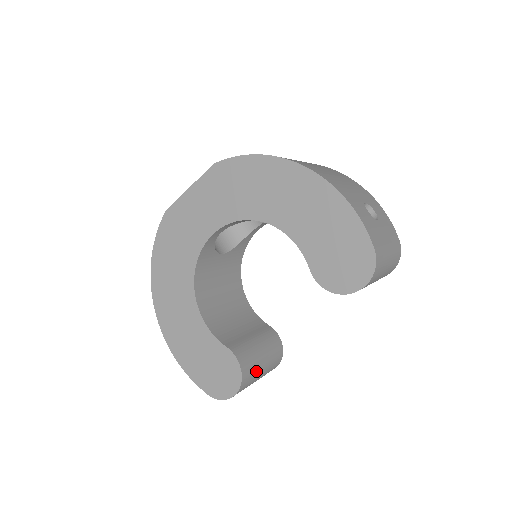
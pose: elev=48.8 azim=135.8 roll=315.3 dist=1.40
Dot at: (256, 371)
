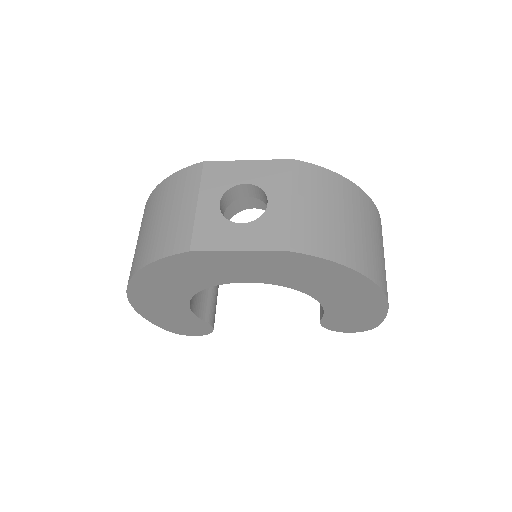
Dot at: occluded
